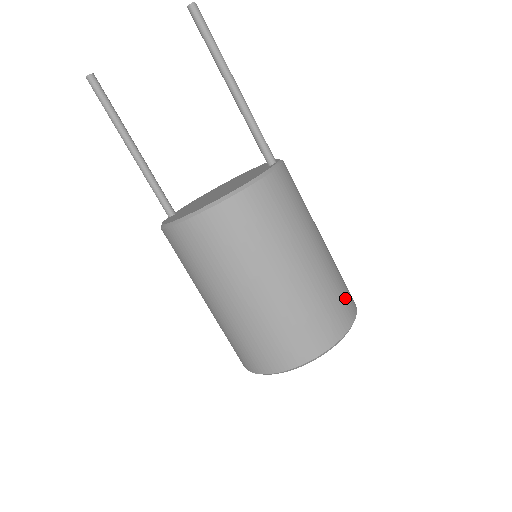
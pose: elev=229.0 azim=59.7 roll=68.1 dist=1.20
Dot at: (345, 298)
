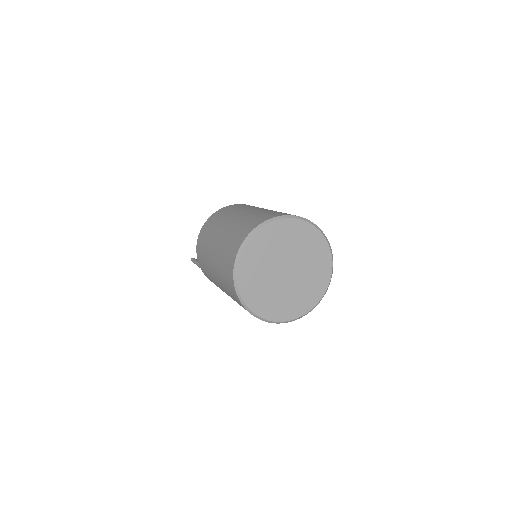
Dot at: occluded
